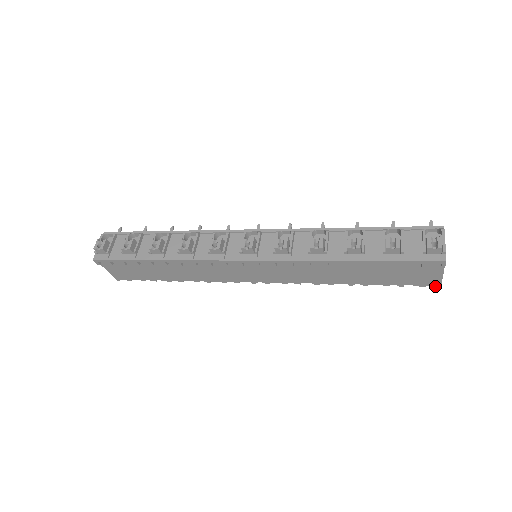
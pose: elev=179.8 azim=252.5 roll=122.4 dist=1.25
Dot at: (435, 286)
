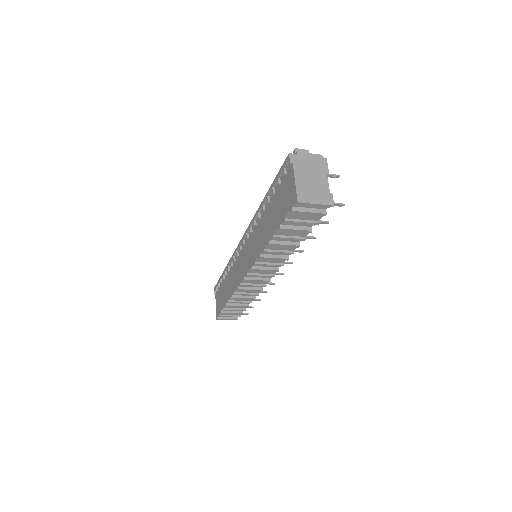
Dot at: (295, 204)
